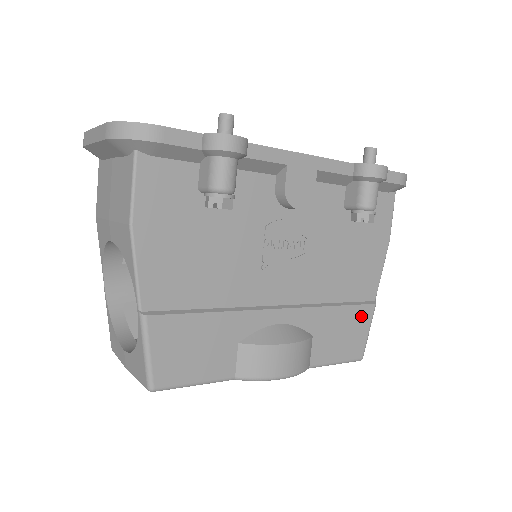
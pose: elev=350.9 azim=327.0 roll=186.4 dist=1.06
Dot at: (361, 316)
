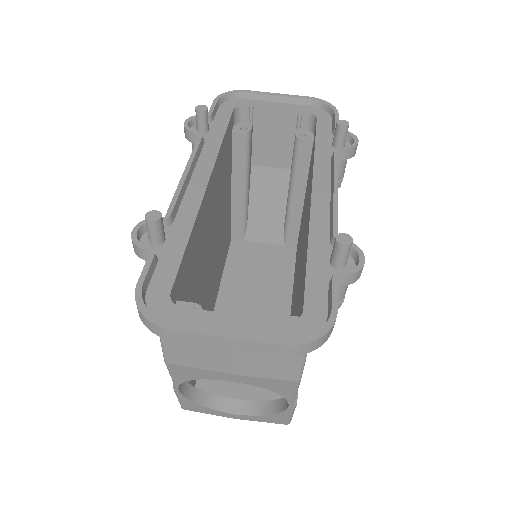
Dot at: occluded
